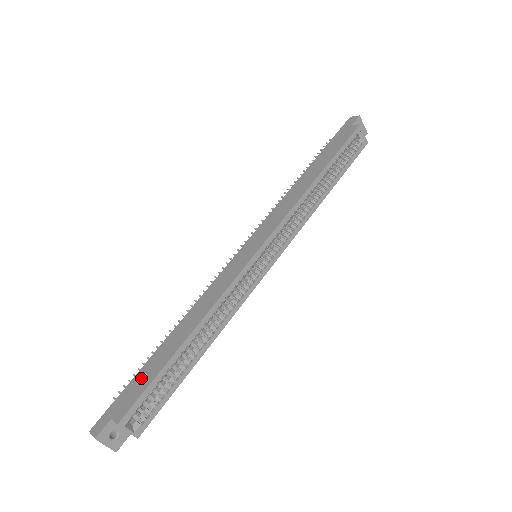
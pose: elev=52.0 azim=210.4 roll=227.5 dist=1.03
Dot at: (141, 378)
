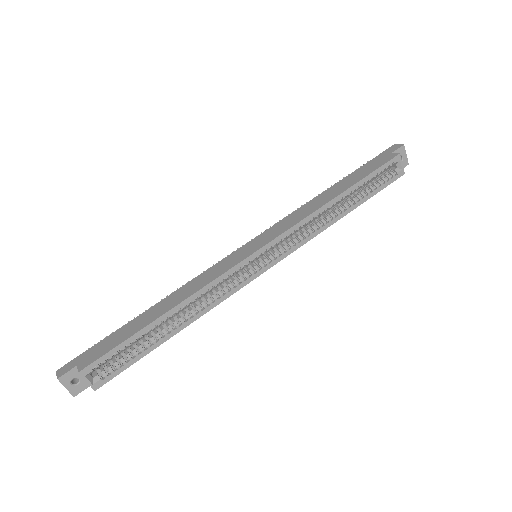
Dot at: (114, 338)
